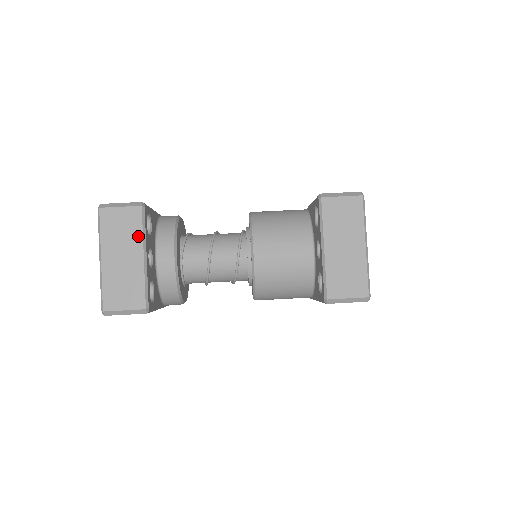
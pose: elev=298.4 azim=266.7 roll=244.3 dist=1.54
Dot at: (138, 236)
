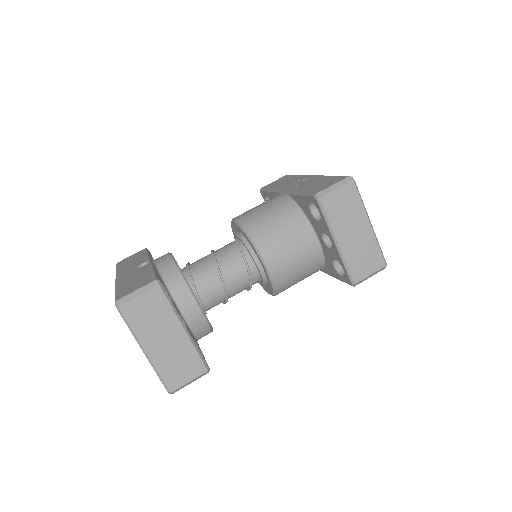
Dot at: (170, 314)
